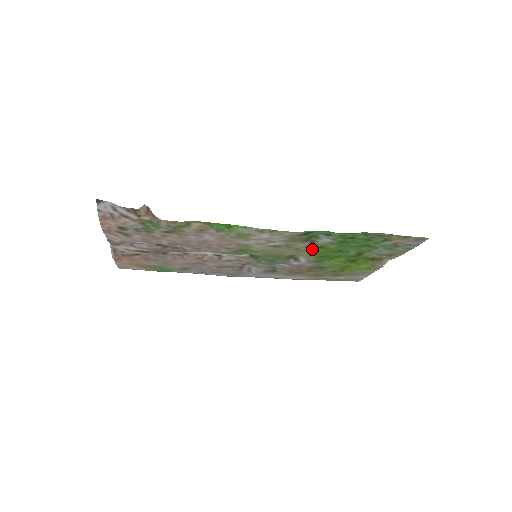
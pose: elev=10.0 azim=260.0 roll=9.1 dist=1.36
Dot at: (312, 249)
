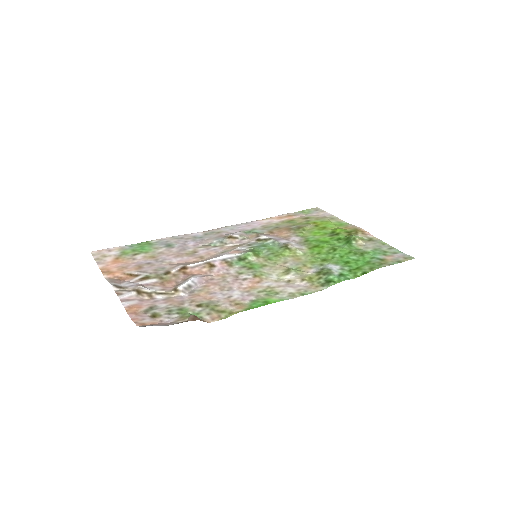
Dot at: (315, 260)
